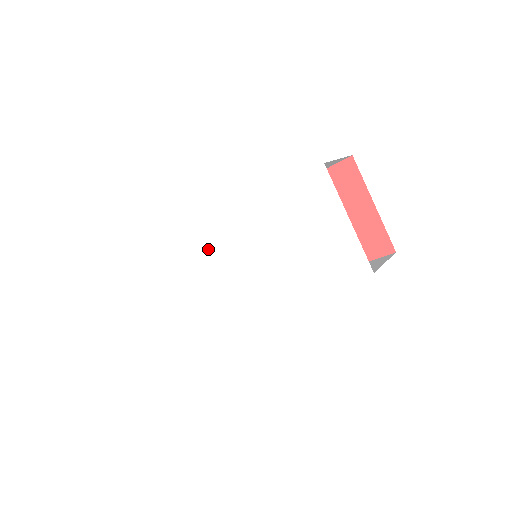
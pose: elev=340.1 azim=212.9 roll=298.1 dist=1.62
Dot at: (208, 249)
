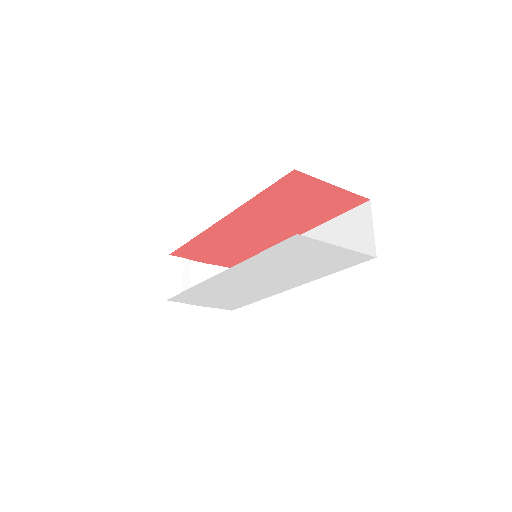
Dot at: (221, 284)
